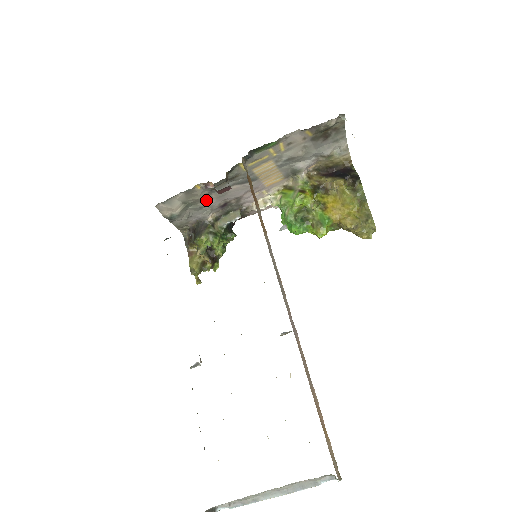
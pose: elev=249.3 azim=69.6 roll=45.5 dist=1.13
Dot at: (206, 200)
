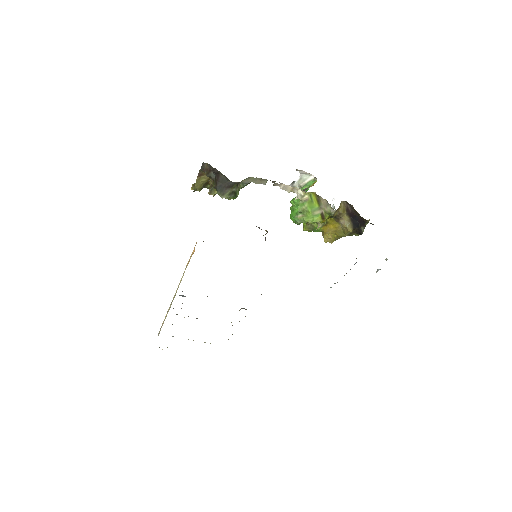
Dot at: occluded
